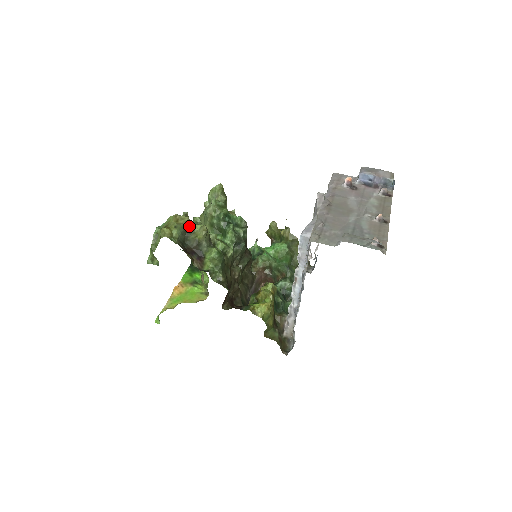
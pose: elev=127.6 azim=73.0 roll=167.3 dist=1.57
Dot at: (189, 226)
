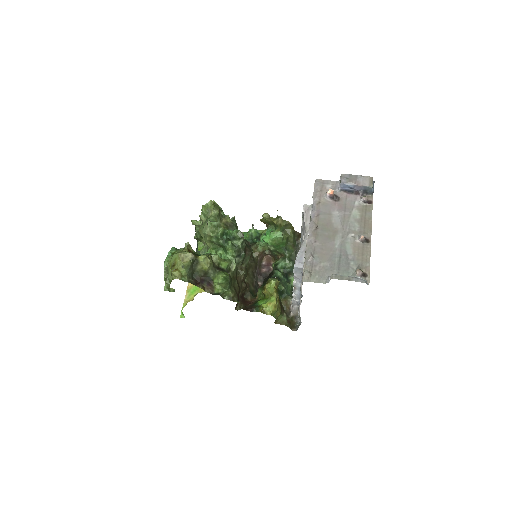
Dot at: (194, 260)
